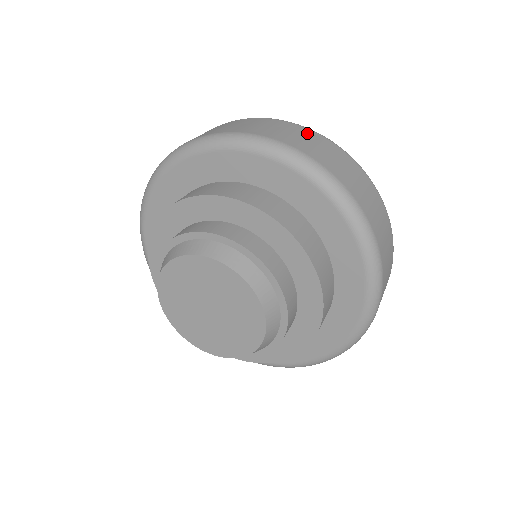
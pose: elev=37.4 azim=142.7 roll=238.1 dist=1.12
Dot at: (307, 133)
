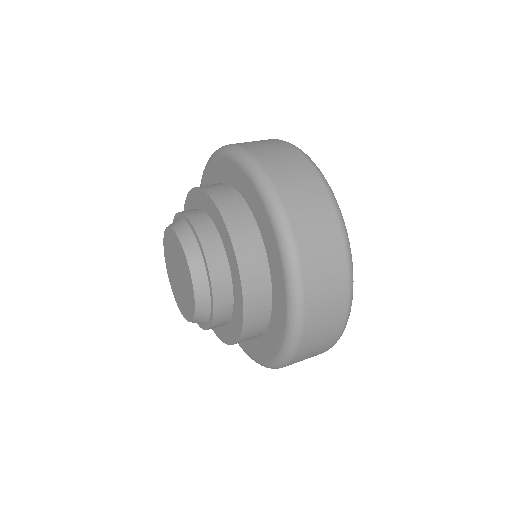
Dot at: (333, 235)
